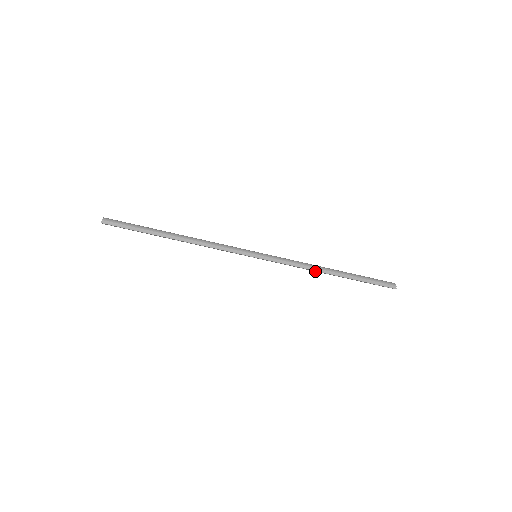
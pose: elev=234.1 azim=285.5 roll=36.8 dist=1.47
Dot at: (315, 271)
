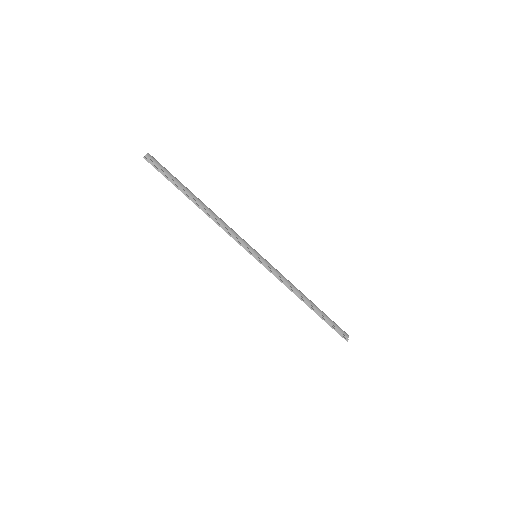
Dot at: occluded
